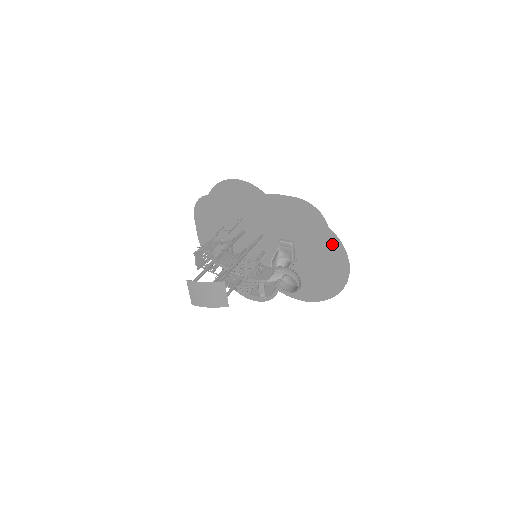
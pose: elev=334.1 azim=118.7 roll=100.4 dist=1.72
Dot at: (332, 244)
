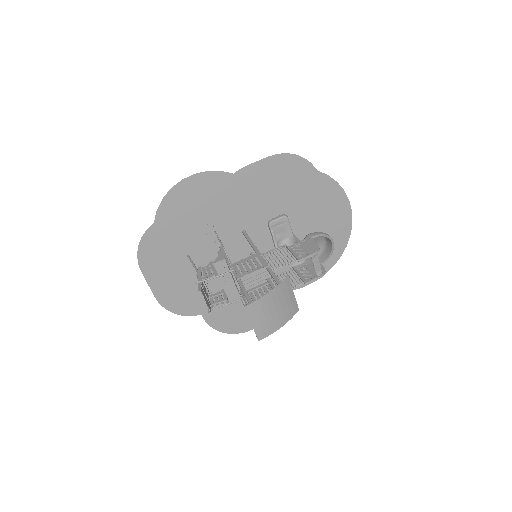
Dot at: (326, 189)
